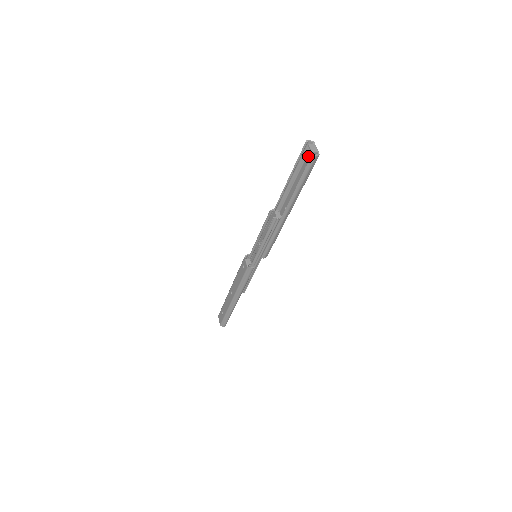
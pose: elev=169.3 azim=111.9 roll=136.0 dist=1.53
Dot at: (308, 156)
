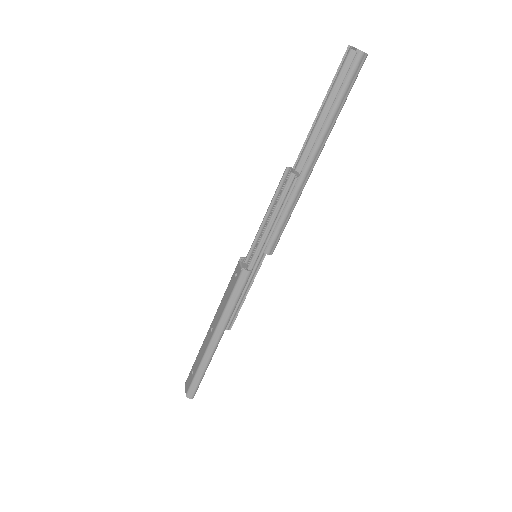
Dot at: occluded
